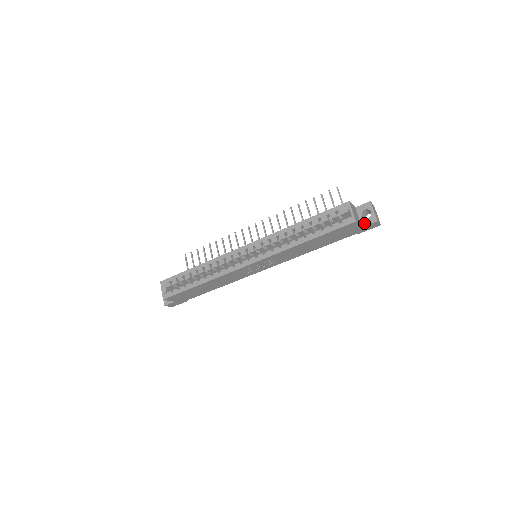
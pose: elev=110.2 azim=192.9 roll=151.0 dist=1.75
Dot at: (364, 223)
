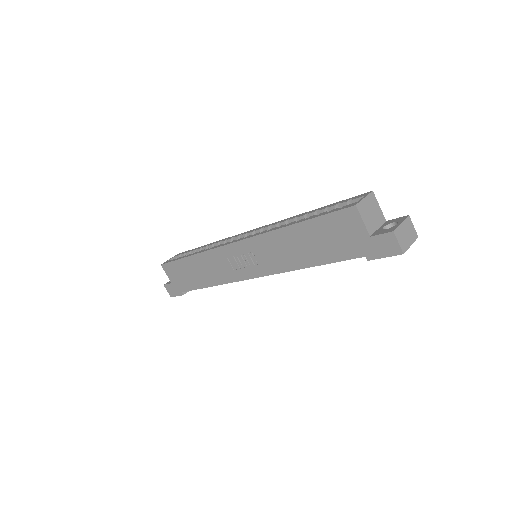
Dot at: (377, 233)
